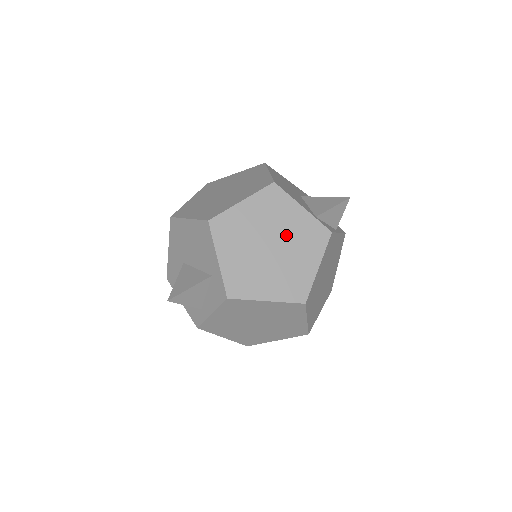
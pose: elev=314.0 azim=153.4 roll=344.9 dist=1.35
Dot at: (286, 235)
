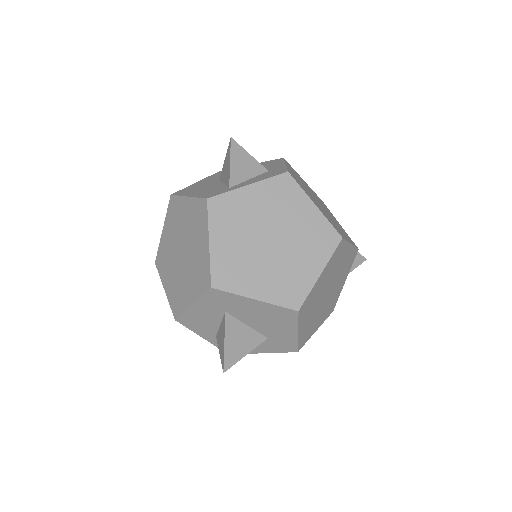
Dot at: (330, 215)
